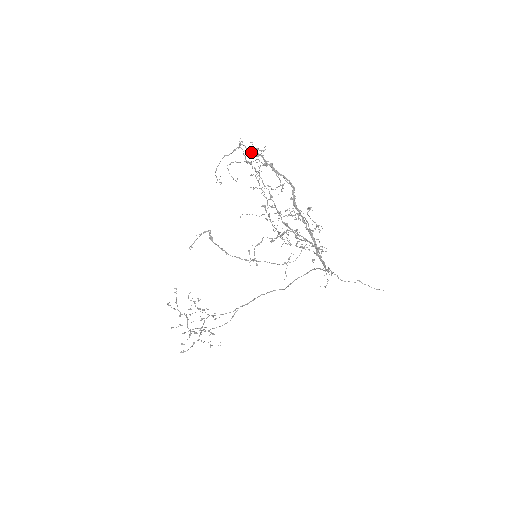
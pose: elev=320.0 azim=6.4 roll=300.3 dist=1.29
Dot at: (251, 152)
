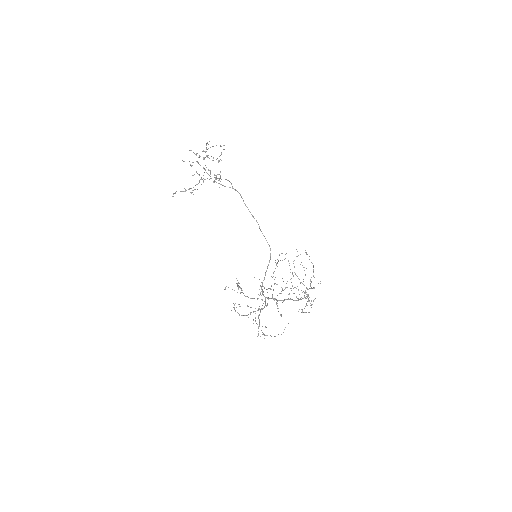
Dot at: occluded
